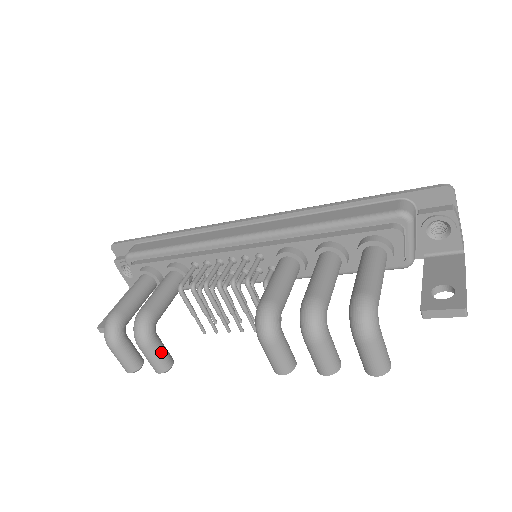
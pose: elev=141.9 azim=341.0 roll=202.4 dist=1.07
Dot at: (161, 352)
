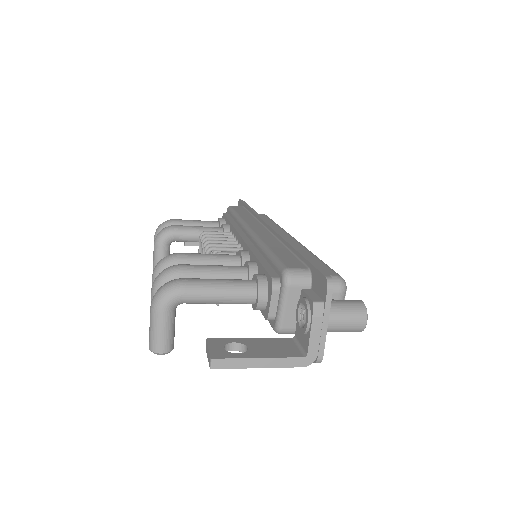
Dot at: (160, 257)
